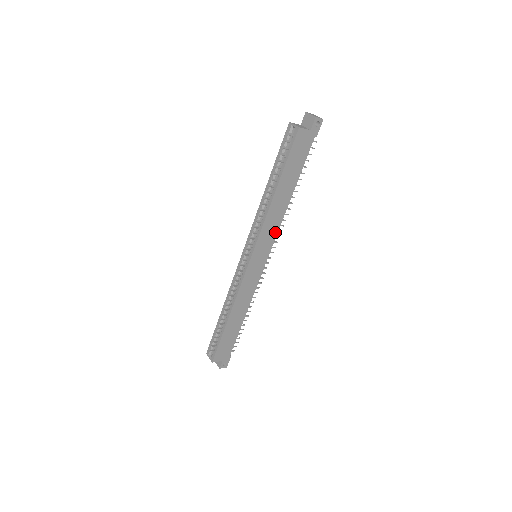
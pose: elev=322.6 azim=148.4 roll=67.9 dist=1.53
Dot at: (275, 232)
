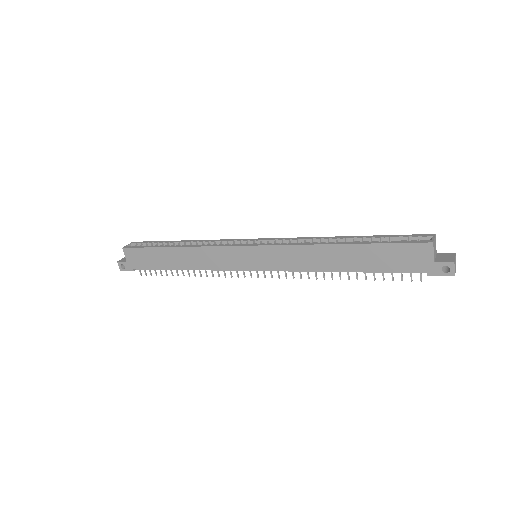
Dot at: (291, 267)
